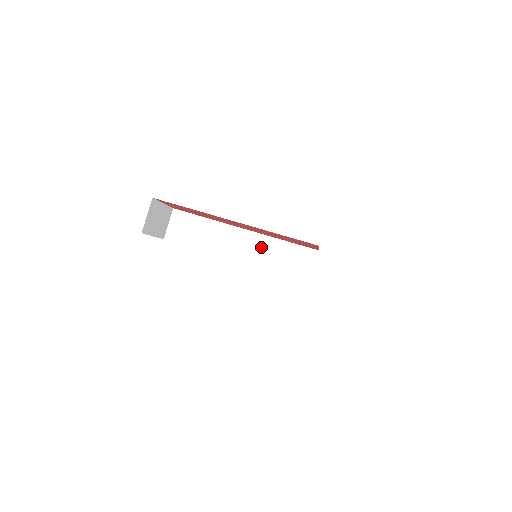
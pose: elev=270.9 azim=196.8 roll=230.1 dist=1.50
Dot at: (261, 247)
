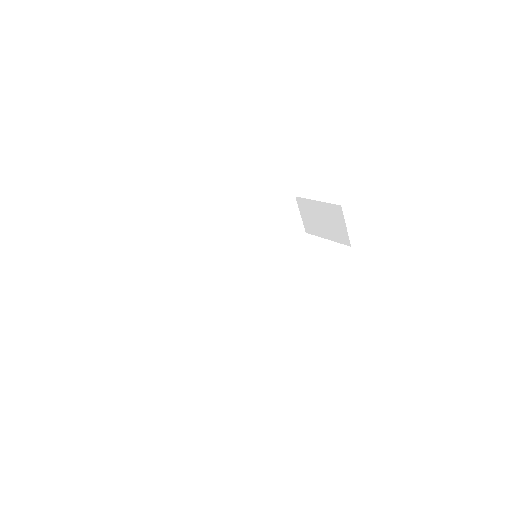
Dot at: (243, 241)
